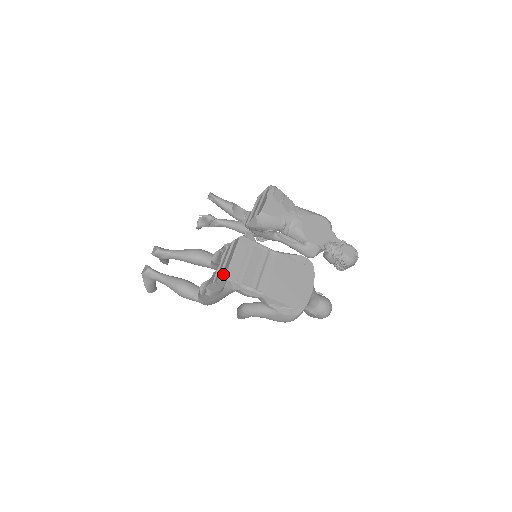
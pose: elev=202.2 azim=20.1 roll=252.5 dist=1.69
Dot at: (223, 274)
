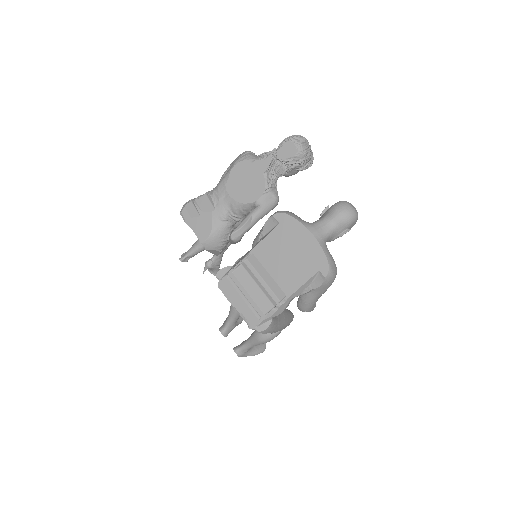
Dot at: occluded
